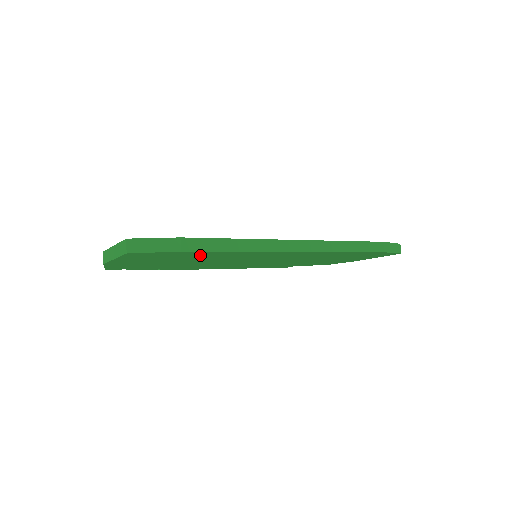
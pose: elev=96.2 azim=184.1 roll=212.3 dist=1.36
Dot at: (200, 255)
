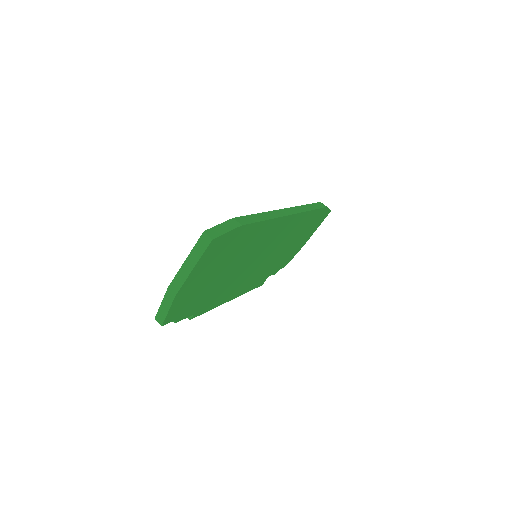
Dot at: (243, 240)
